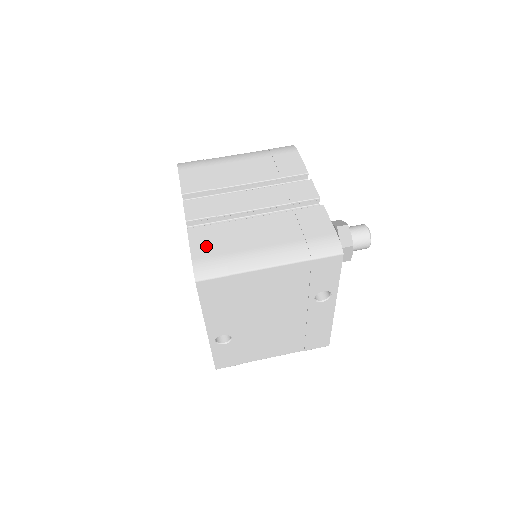
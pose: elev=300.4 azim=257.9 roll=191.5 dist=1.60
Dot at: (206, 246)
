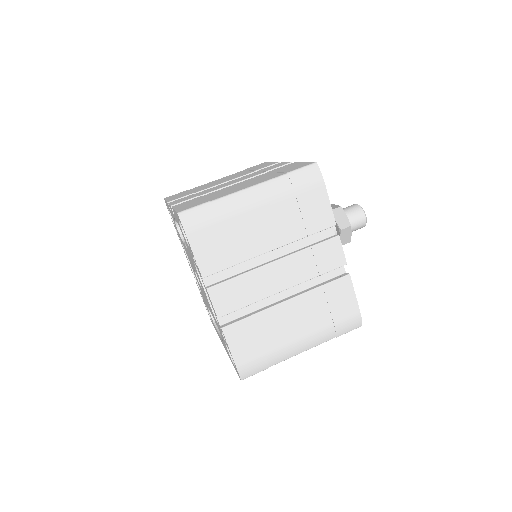
Dot at: (246, 348)
